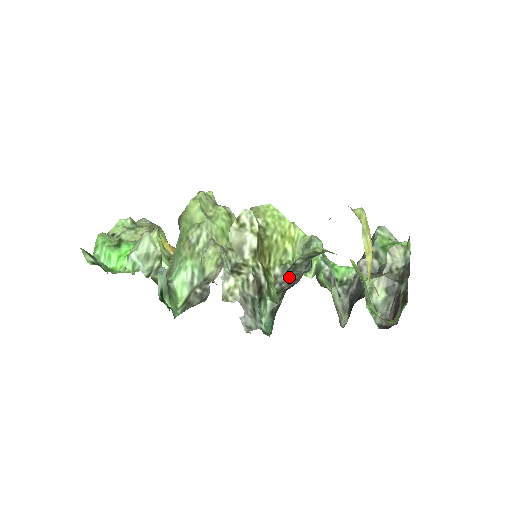
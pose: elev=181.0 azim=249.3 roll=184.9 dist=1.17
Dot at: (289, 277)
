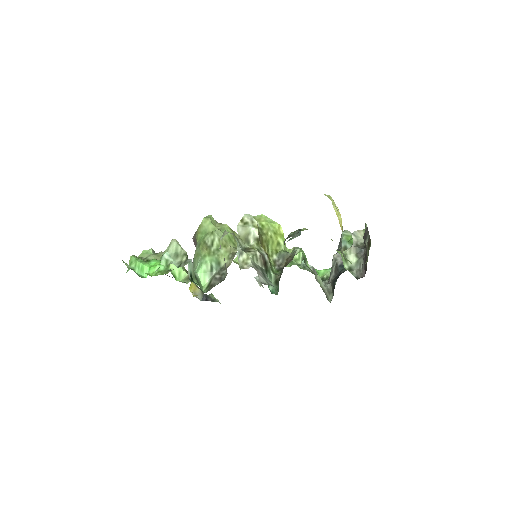
Dot at: (284, 261)
